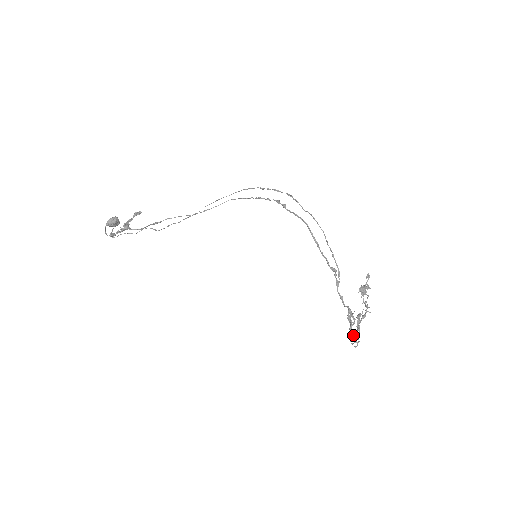
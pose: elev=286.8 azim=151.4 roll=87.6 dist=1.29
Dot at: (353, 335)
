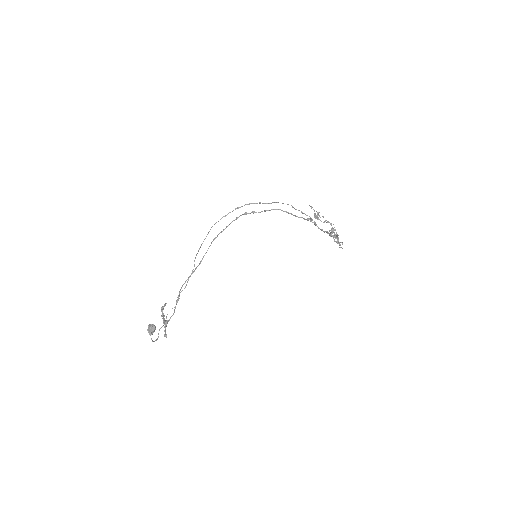
Dot at: occluded
